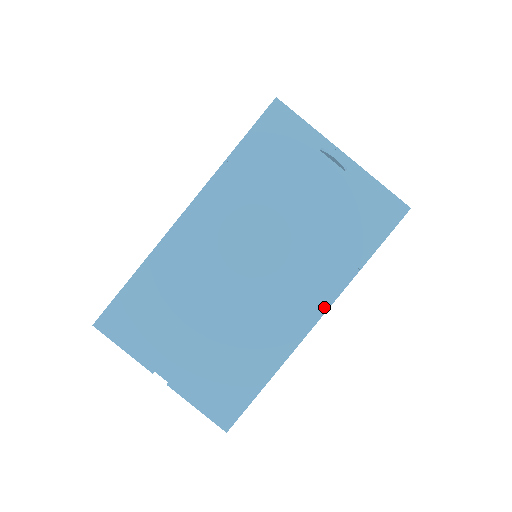
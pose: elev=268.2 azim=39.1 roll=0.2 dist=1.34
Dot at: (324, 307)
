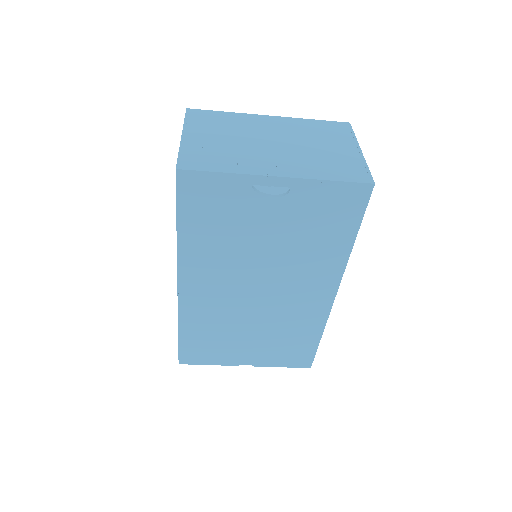
Dot at: (335, 285)
